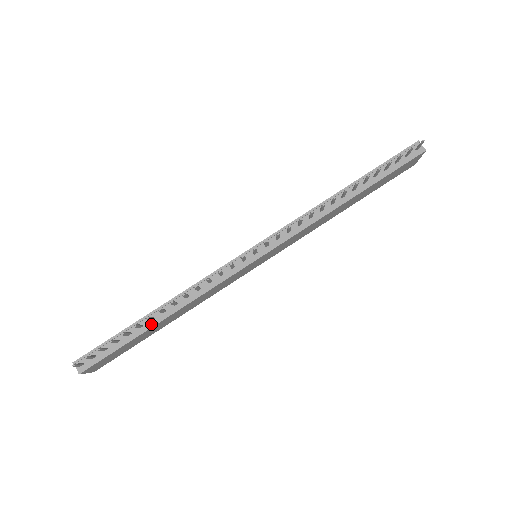
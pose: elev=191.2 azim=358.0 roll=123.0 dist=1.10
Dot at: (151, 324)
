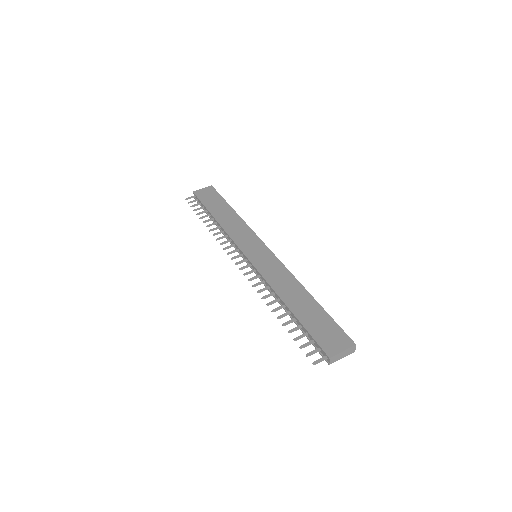
Dot at: (213, 219)
